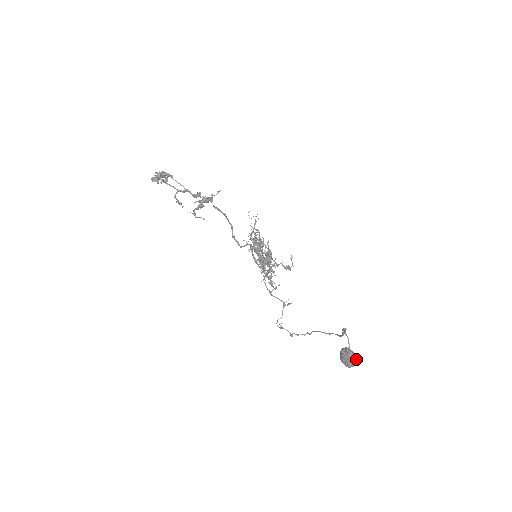
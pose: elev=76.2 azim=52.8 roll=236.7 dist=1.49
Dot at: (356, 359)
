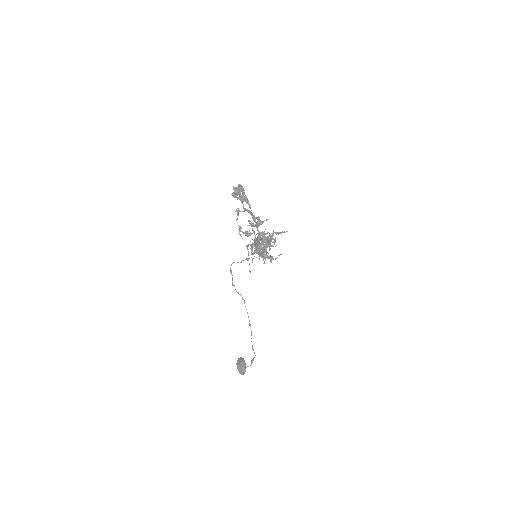
Dot at: occluded
